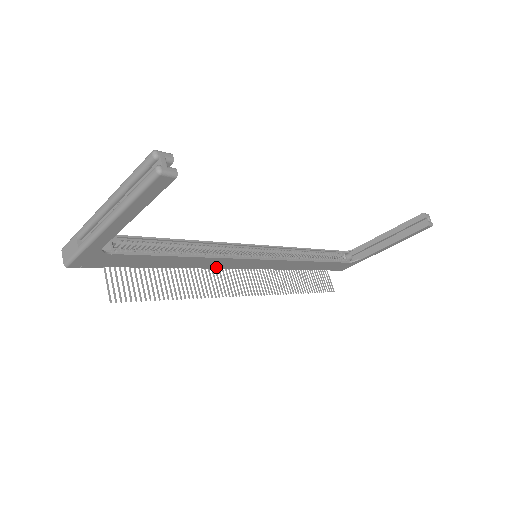
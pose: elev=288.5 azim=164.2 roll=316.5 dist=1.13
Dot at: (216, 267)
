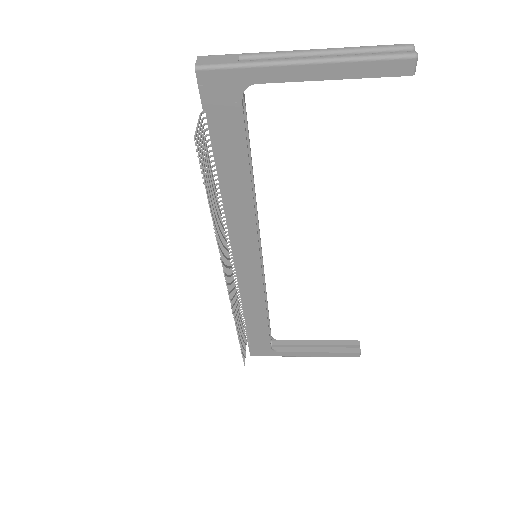
Dot at: (232, 230)
